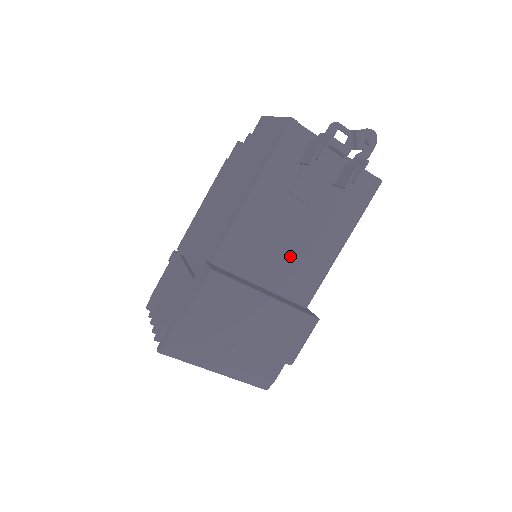
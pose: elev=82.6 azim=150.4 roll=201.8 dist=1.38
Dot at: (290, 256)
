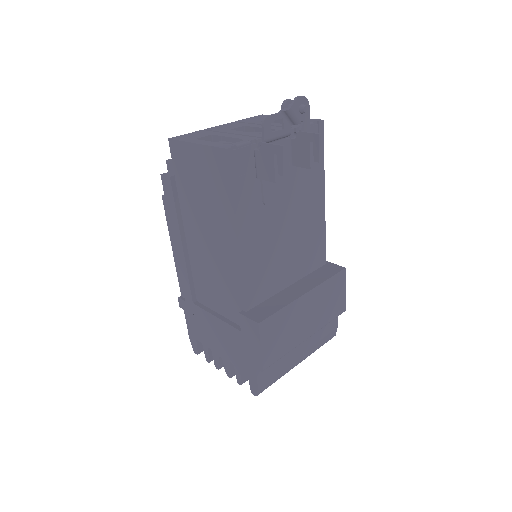
Dot at: (294, 246)
